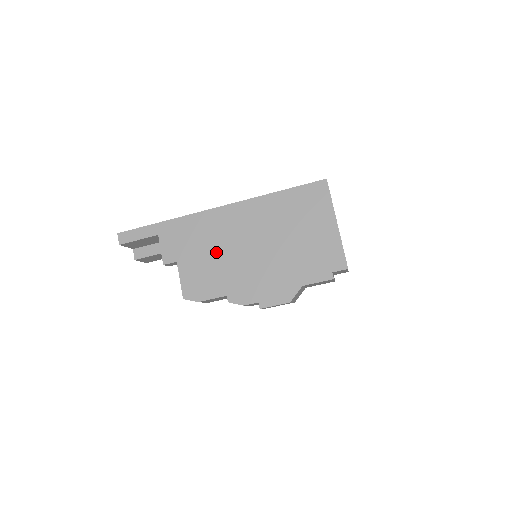
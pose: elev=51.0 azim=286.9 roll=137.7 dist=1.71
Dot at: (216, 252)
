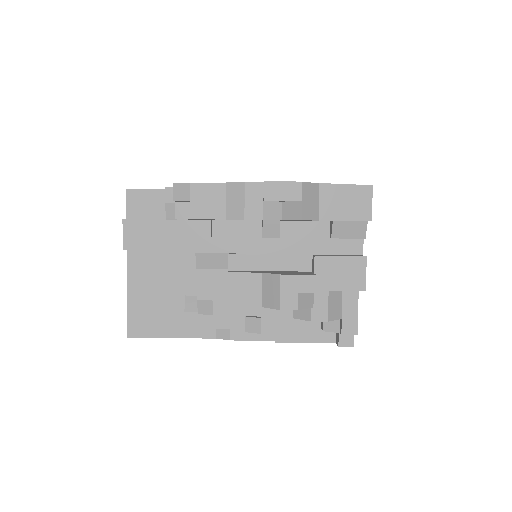
Dot at: occluded
